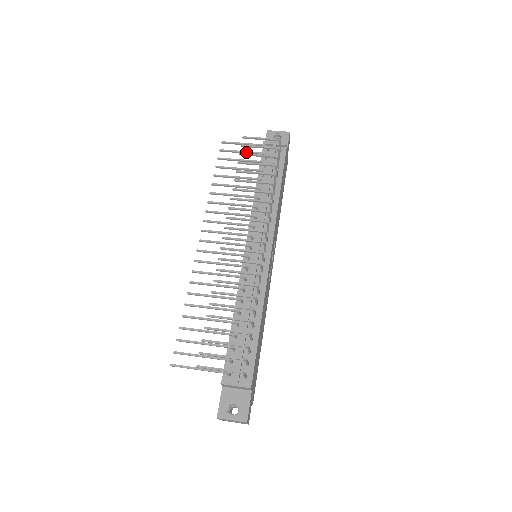
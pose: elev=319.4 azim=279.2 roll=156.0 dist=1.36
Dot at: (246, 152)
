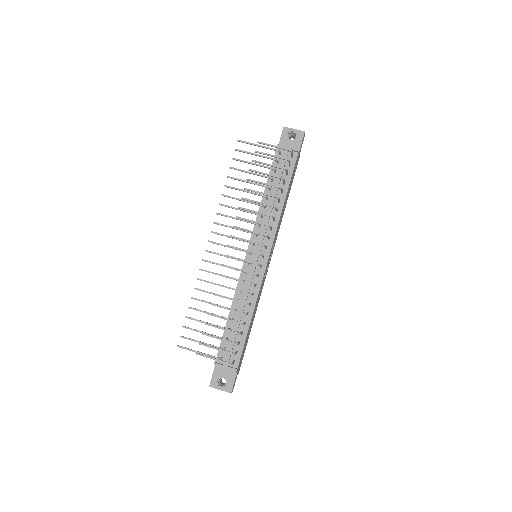
Dot at: (259, 155)
